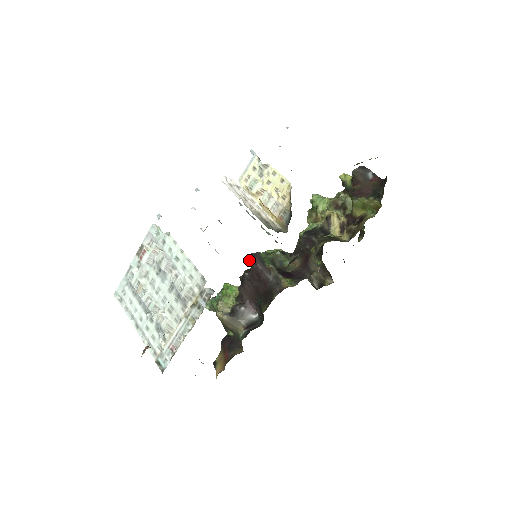
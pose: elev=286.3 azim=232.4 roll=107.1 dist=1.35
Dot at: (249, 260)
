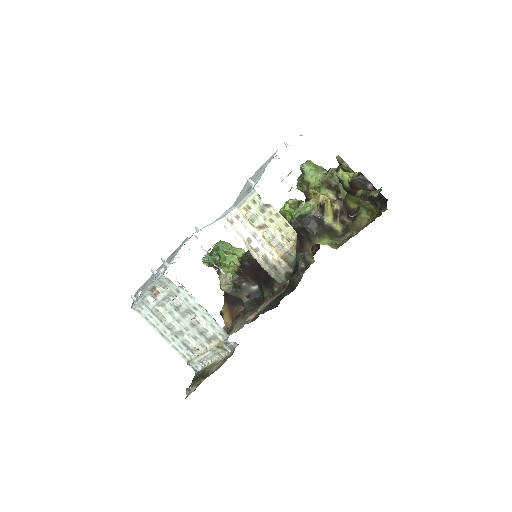
Dot at: (249, 256)
